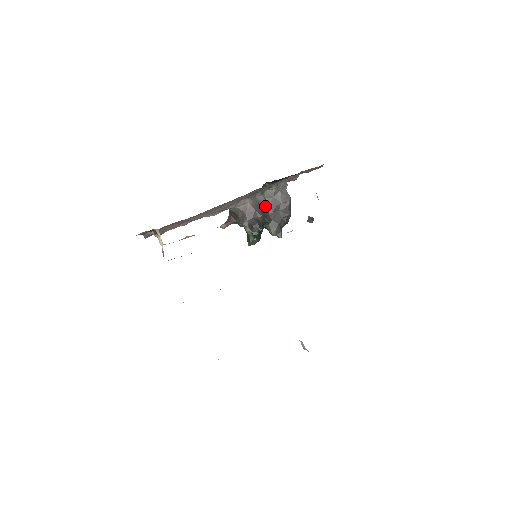
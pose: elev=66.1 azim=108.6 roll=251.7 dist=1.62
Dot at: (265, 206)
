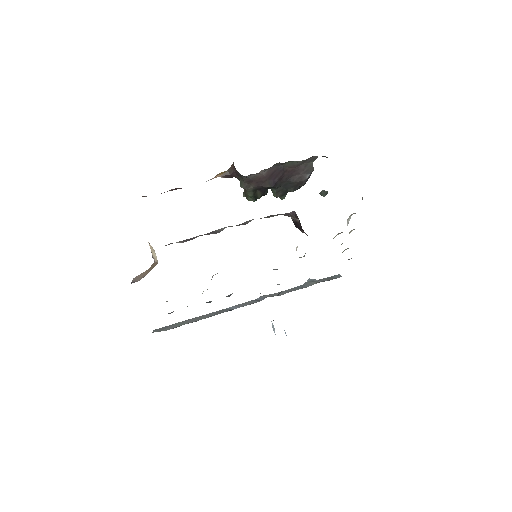
Dot at: (280, 175)
